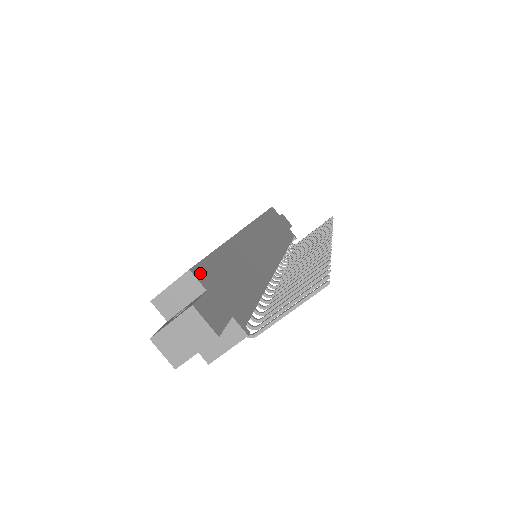
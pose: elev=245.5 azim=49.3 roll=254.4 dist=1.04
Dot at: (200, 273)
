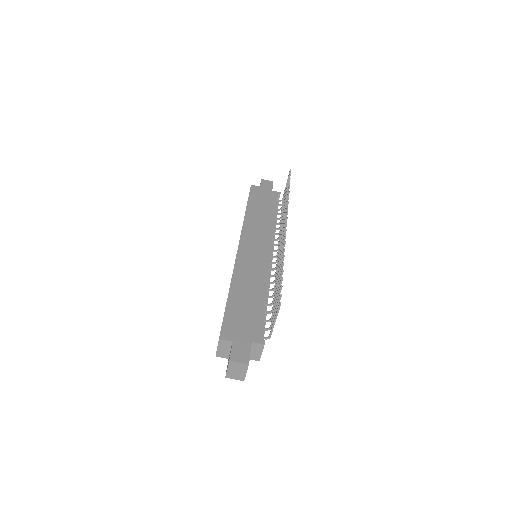
Dot at: (225, 334)
